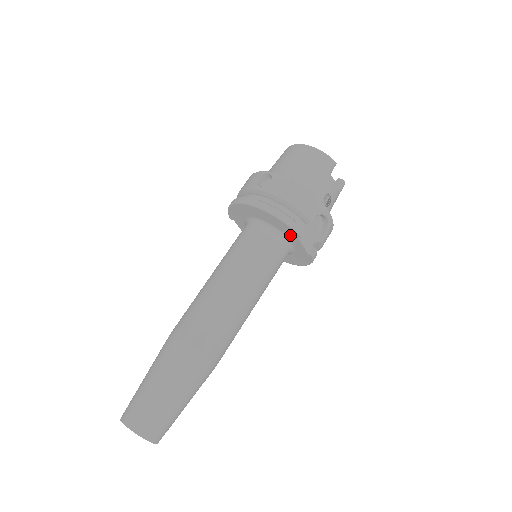
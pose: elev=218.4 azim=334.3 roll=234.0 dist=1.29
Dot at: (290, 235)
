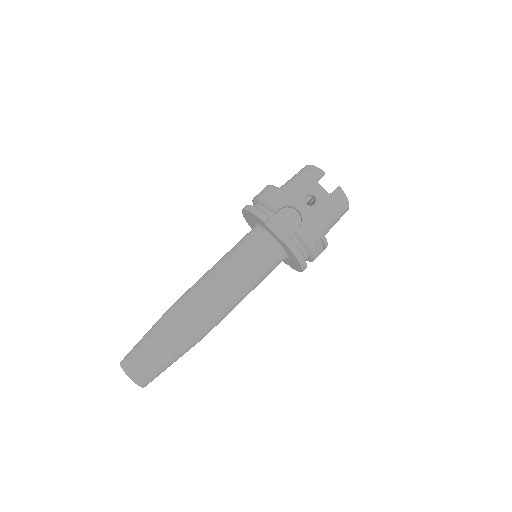
Dot at: (264, 226)
